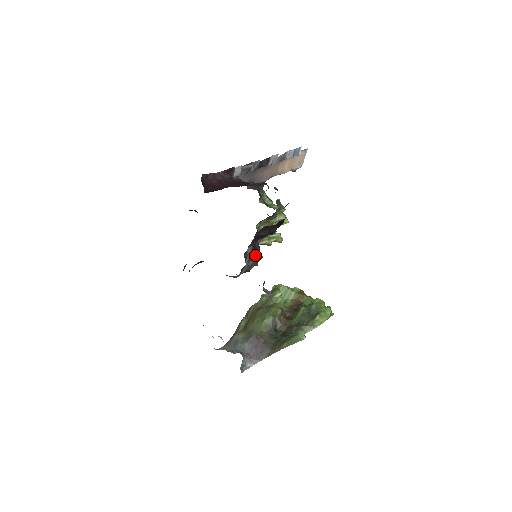
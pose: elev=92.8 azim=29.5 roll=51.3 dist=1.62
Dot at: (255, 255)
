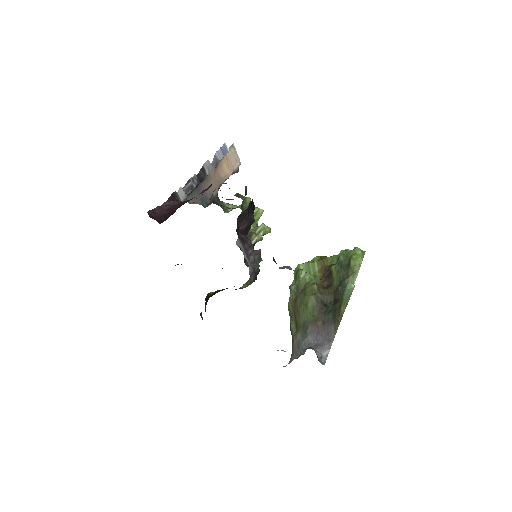
Dot at: (249, 248)
